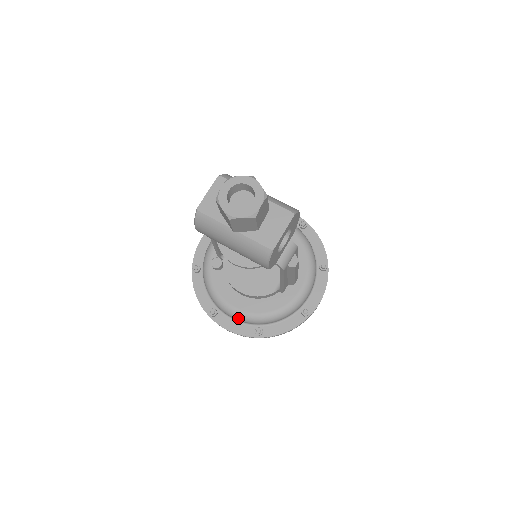
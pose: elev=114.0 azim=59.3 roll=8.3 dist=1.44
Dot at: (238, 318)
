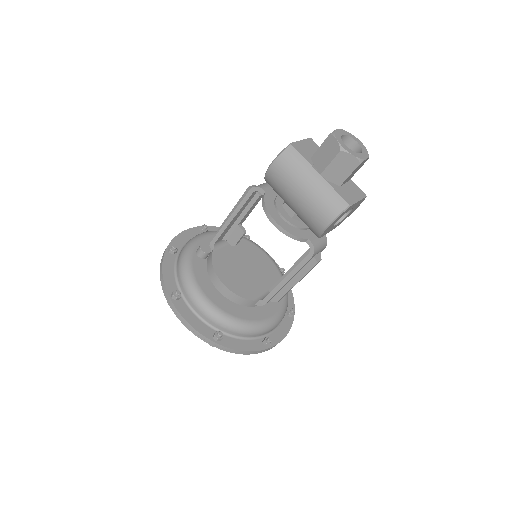
Dot at: (205, 310)
